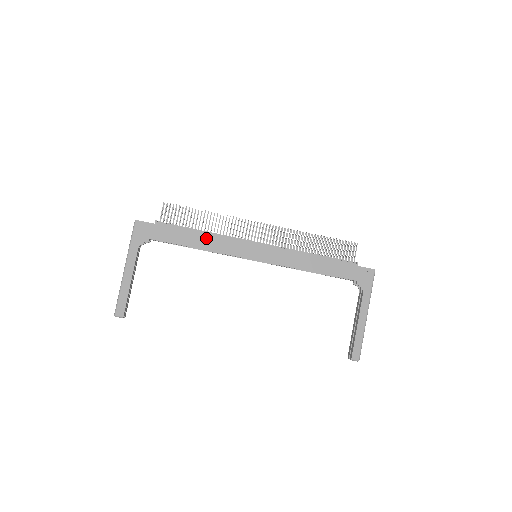
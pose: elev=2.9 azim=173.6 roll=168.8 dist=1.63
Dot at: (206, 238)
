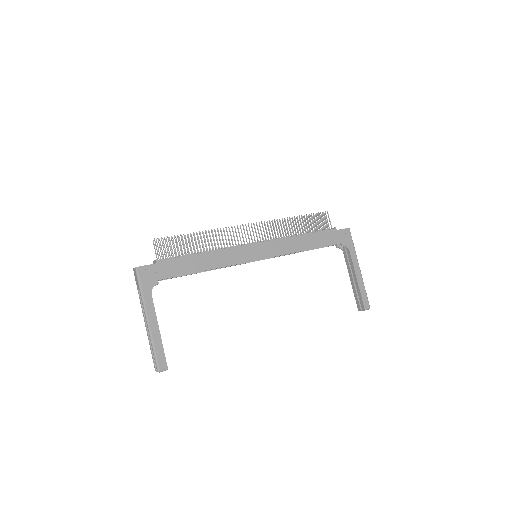
Dot at: (209, 257)
